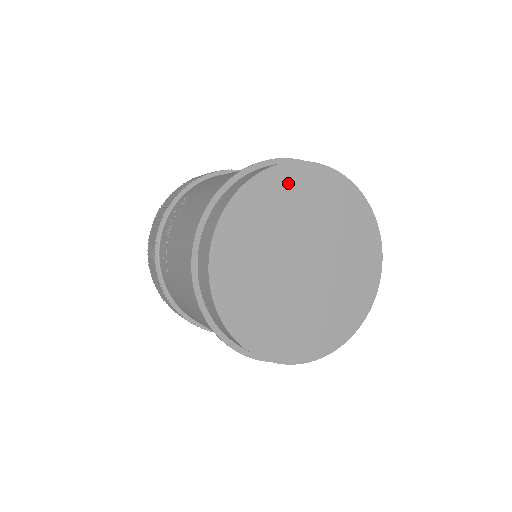
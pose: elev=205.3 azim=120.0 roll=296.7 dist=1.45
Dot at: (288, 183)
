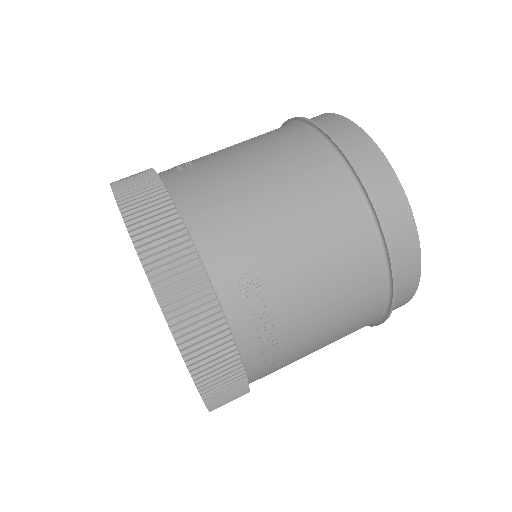
Dot at: occluded
